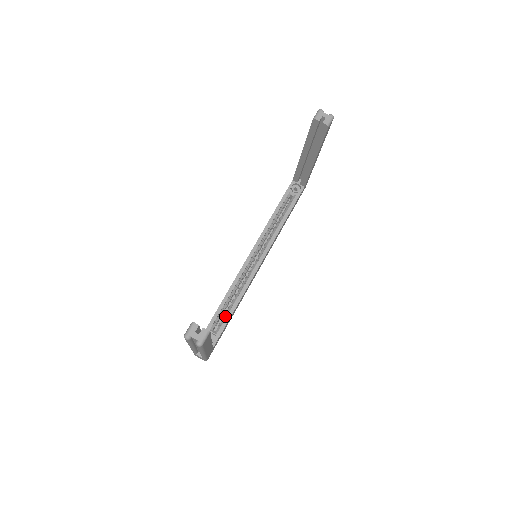
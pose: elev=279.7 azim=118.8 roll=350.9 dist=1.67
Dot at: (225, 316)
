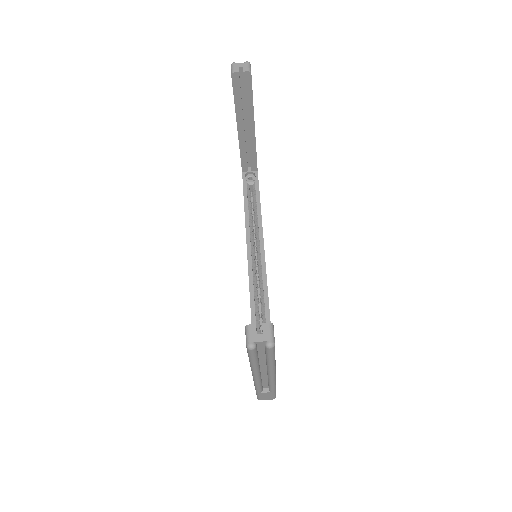
Dot at: occluded
